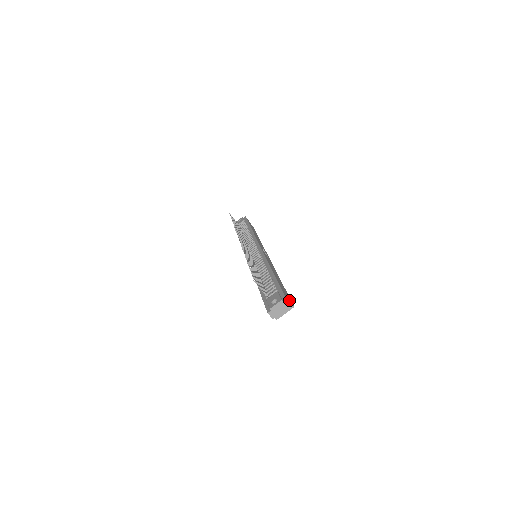
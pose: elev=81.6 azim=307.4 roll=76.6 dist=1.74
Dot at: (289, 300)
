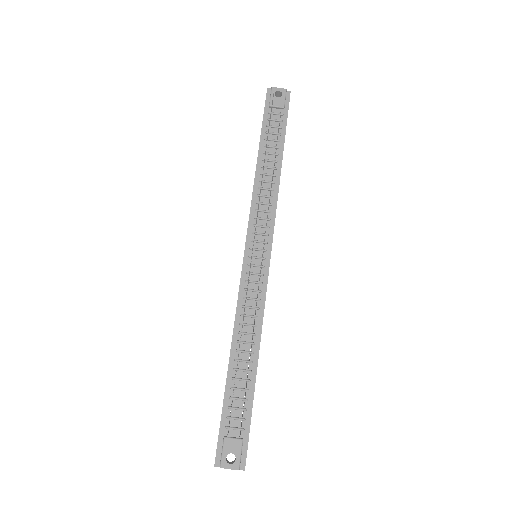
Dot at: occluded
